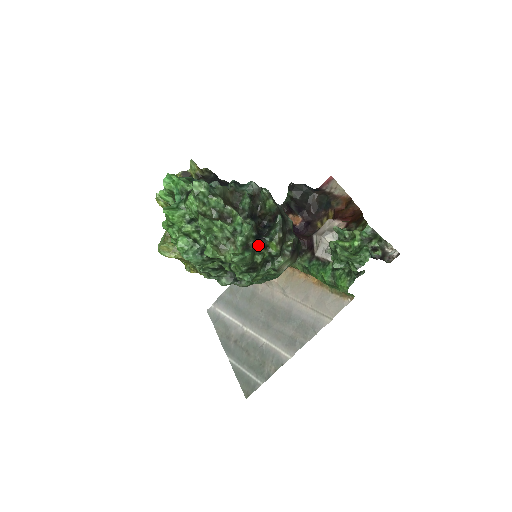
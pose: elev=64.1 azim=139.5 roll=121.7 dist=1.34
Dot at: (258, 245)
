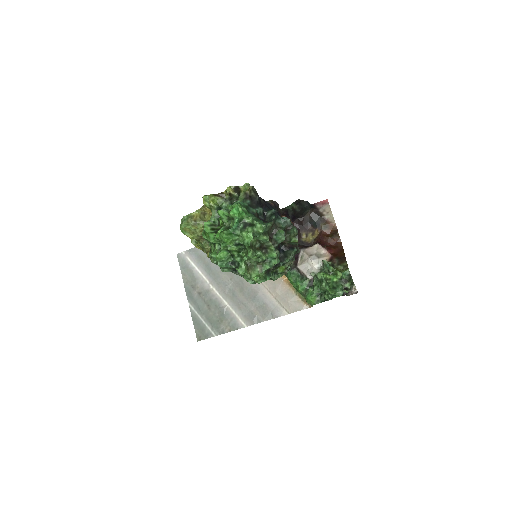
Dot at: (273, 267)
